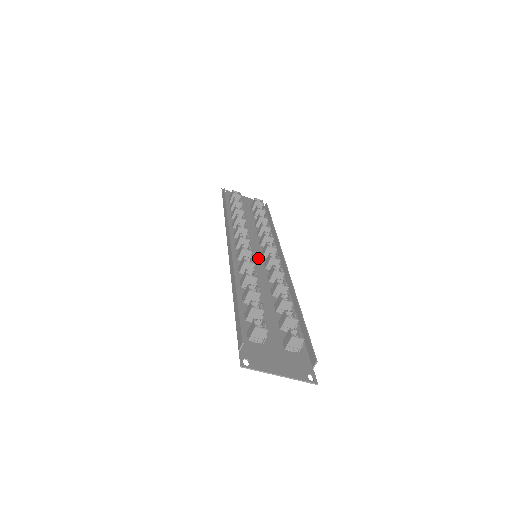
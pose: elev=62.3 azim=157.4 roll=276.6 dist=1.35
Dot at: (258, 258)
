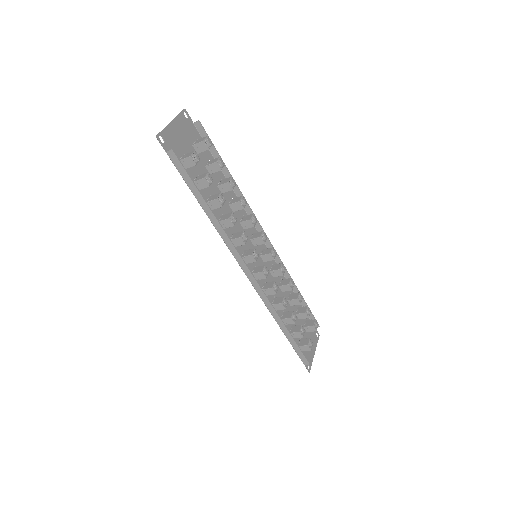
Dot at: occluded
